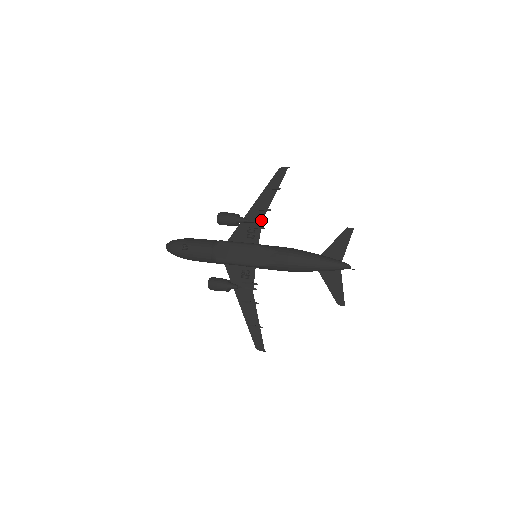
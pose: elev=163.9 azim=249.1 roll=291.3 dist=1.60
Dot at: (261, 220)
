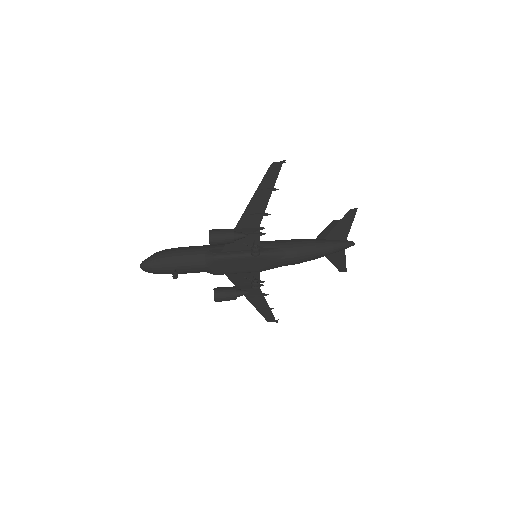
Dot at: (258, 225)
